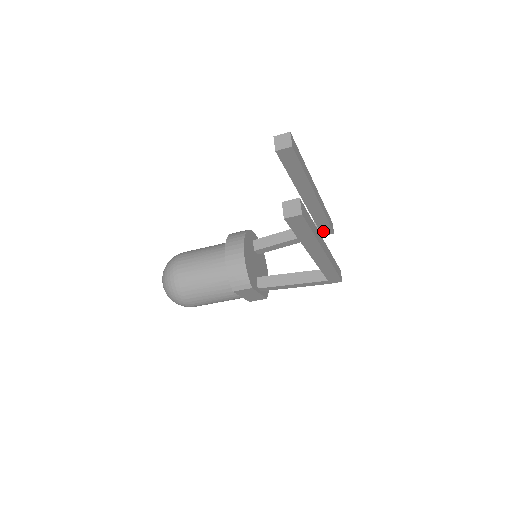
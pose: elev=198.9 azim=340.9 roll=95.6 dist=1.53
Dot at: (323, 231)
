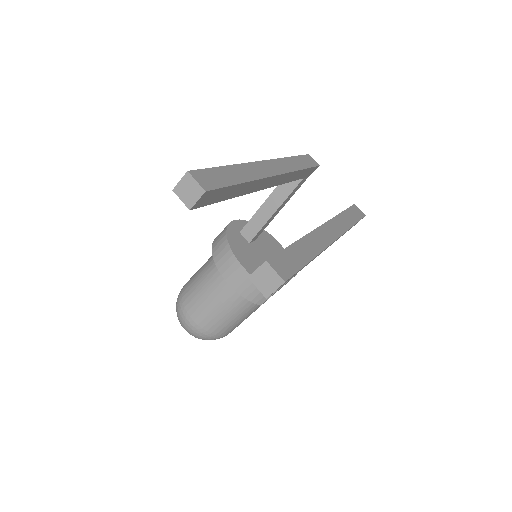
Dot at: (306, 175)
